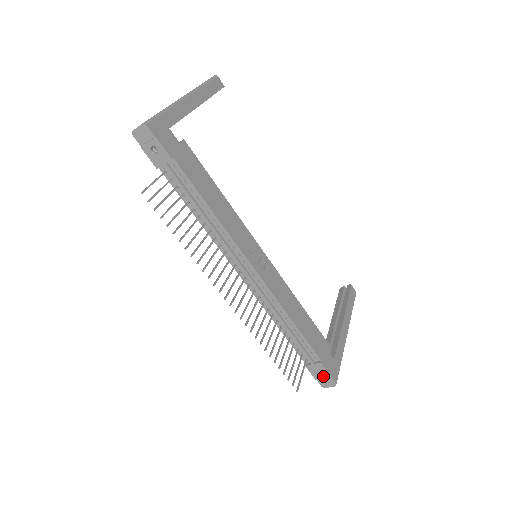
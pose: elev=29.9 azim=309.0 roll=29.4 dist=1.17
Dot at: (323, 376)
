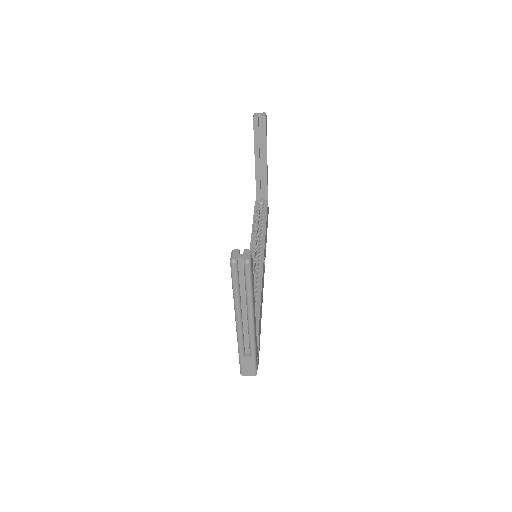
Dot at: occluded
